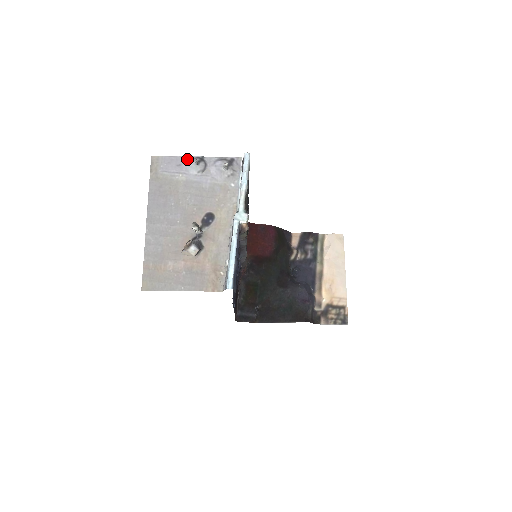
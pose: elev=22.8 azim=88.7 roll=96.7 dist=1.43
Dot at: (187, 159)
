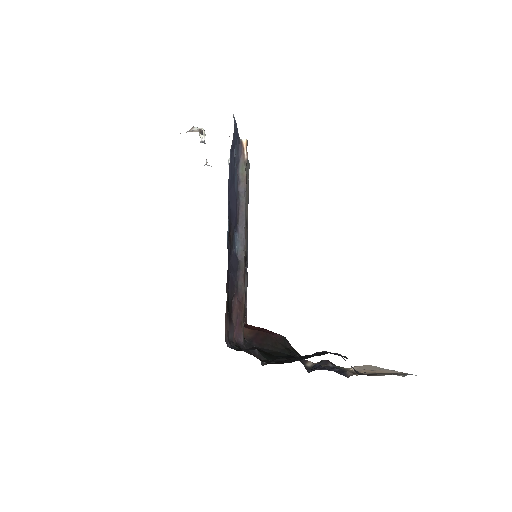
Dot at: occluded
